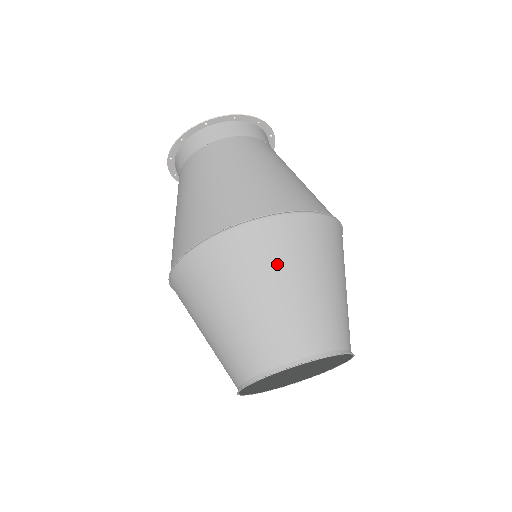
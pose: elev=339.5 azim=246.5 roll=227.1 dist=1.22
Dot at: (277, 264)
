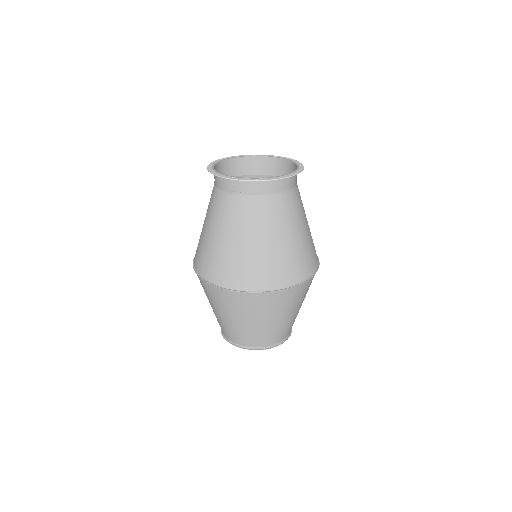
Dot at: (245, 312)
